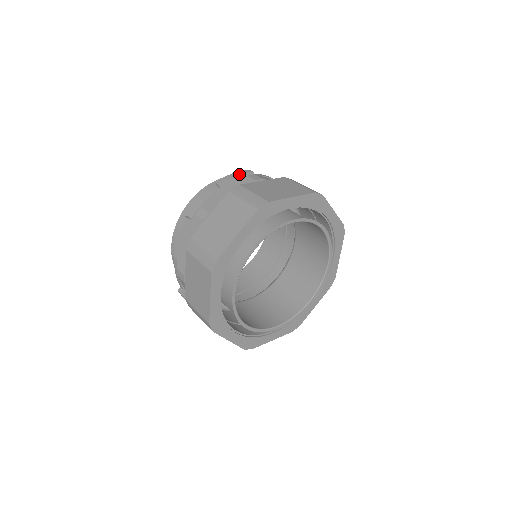
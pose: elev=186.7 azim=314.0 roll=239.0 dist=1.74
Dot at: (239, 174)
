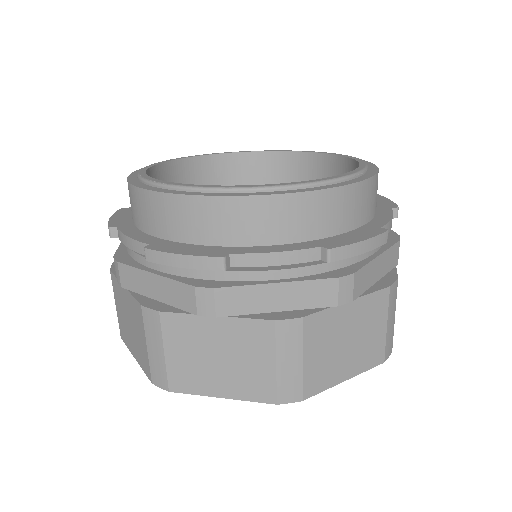
Dot at: occluded
